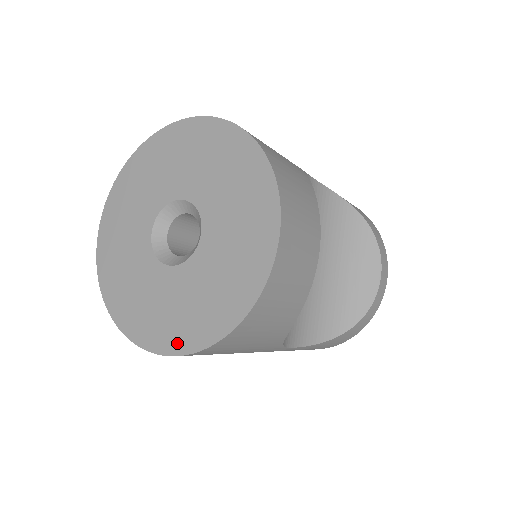
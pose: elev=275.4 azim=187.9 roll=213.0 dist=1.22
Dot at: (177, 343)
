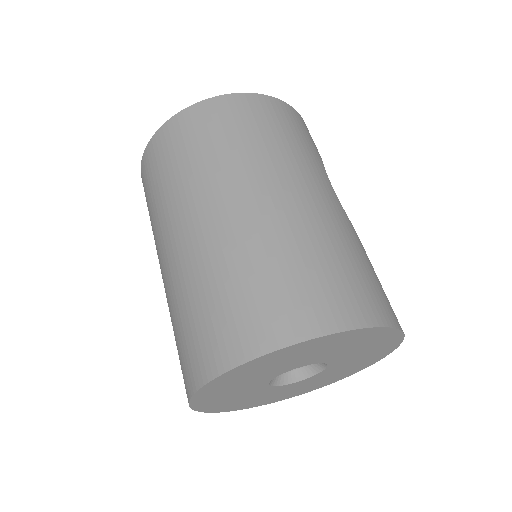
Dot at: (271, 402)
